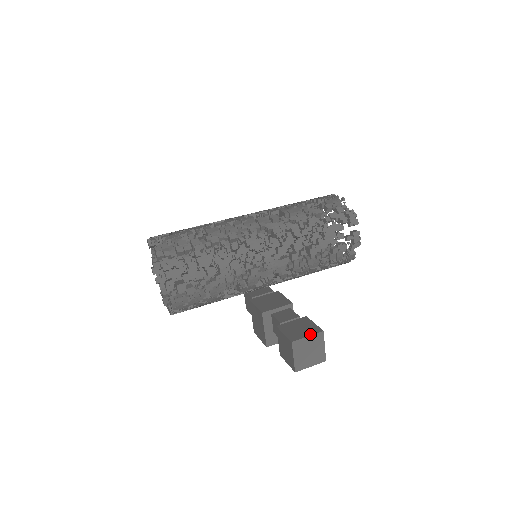
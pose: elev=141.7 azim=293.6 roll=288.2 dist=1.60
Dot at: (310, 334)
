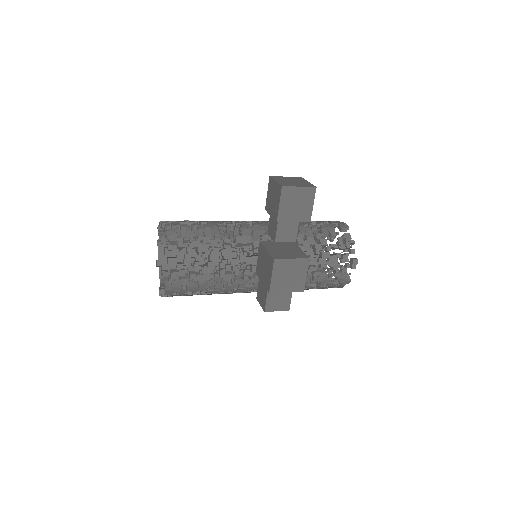
Dot at: occluded
